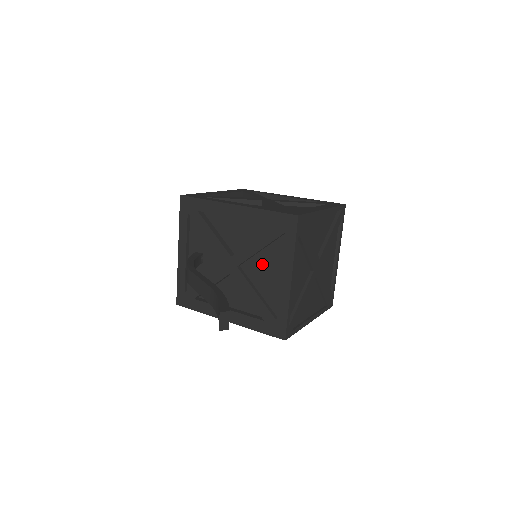
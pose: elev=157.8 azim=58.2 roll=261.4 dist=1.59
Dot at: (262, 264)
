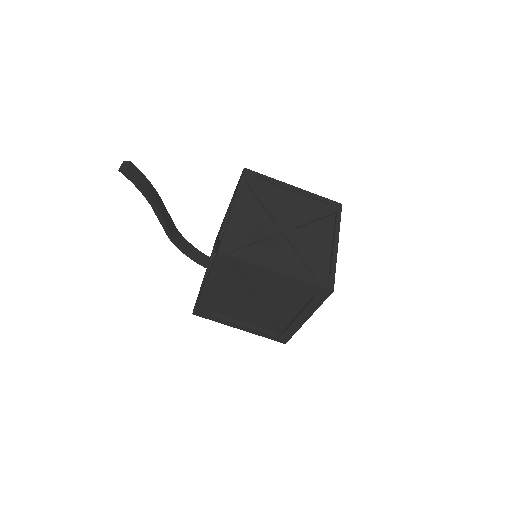
Dot at: occluded
